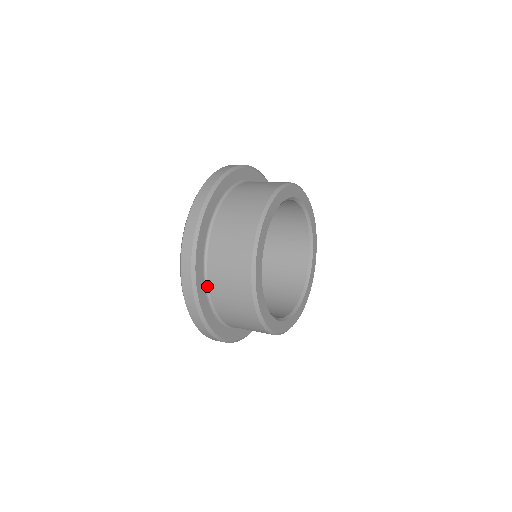
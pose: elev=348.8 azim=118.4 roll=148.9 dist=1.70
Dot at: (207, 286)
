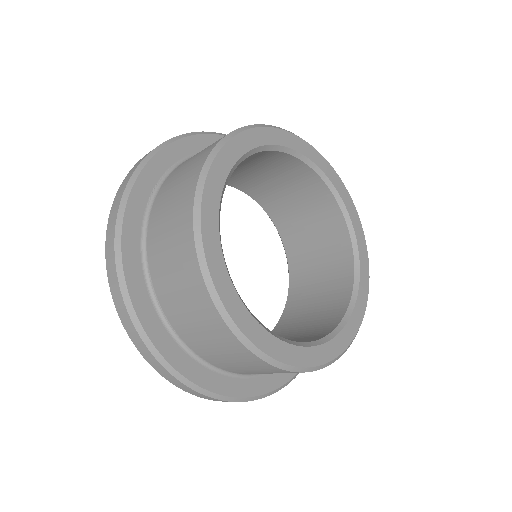
Dot at: occluded
